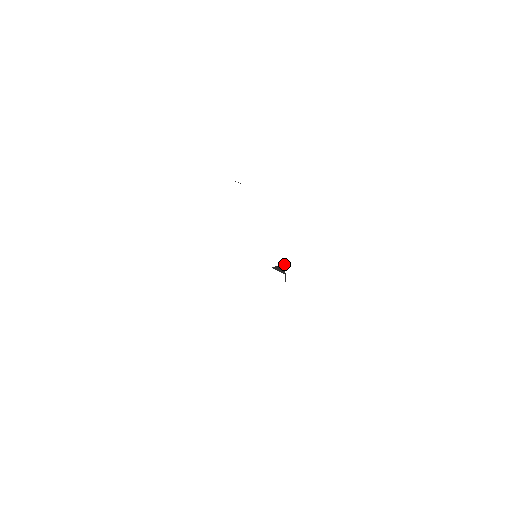
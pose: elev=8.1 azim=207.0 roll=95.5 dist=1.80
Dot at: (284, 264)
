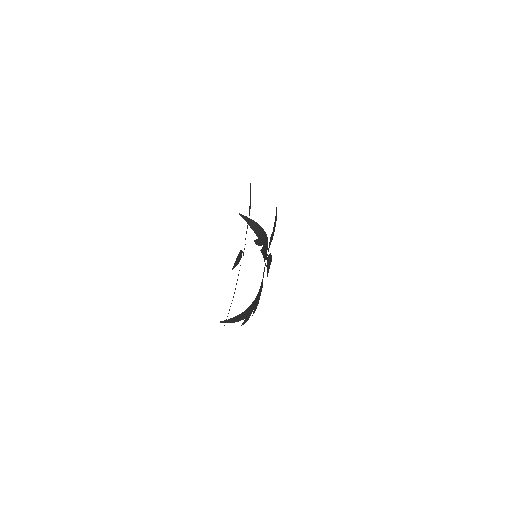
Dot at: (260, 228)
